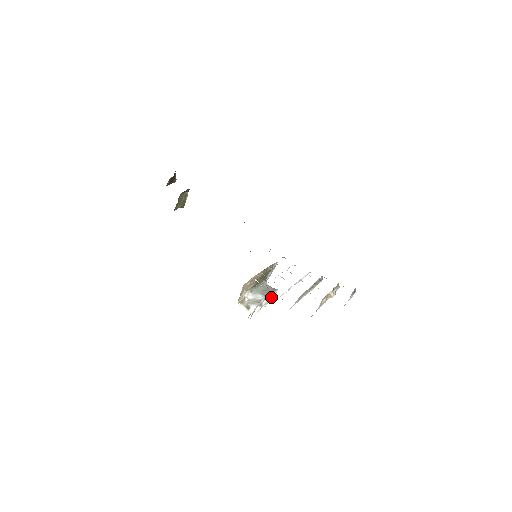
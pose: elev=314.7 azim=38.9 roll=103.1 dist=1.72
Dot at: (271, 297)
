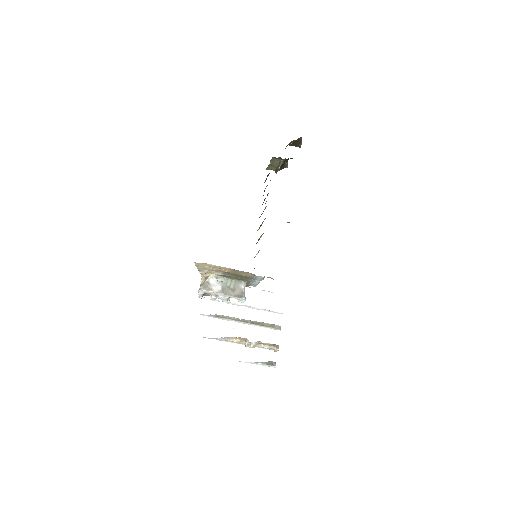
Dot at: (238, 300)
